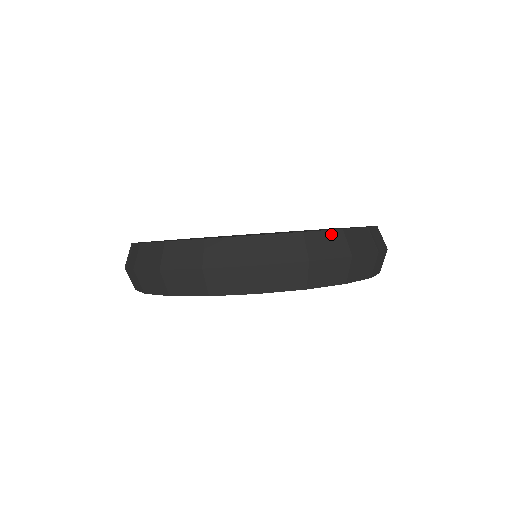
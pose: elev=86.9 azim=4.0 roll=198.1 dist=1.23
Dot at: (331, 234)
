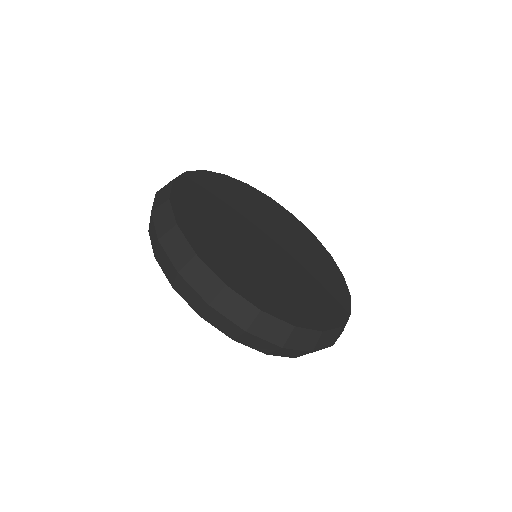
Dot at: occluded
